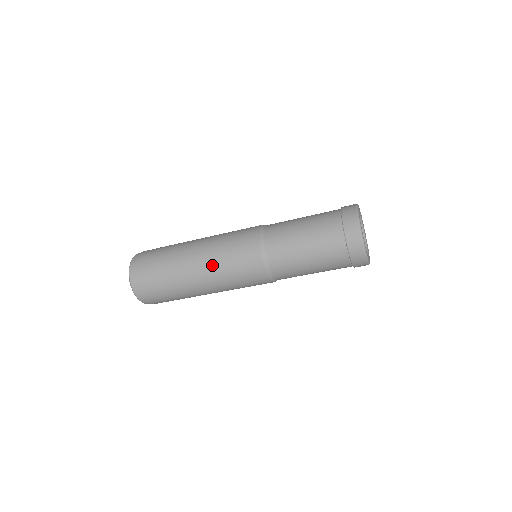
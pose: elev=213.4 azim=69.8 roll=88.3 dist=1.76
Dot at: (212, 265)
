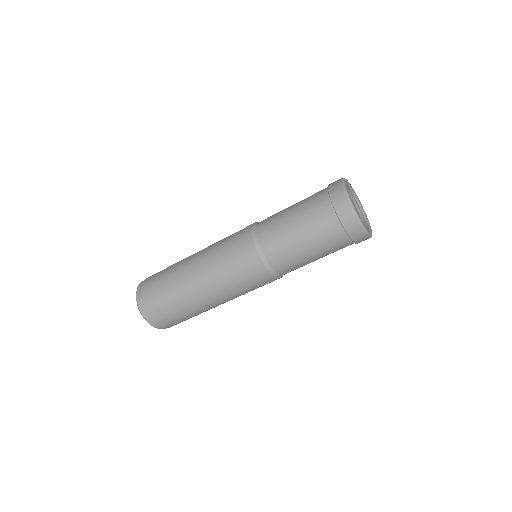
Dot at: (209, 264)
